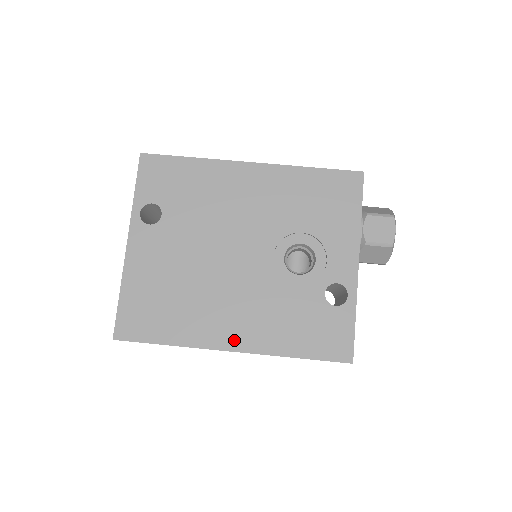
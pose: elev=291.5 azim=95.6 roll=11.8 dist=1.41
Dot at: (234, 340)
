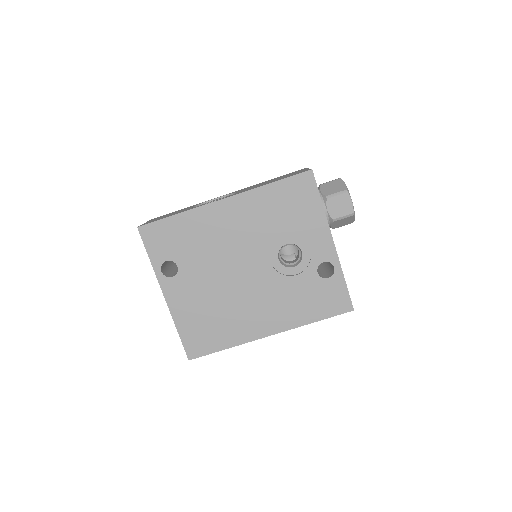
Dot at: (268, 328)
